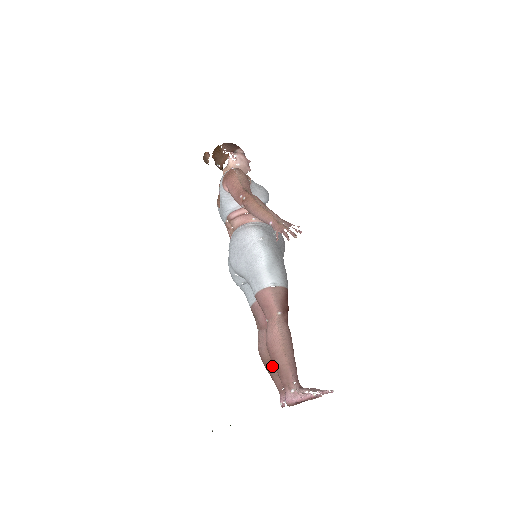
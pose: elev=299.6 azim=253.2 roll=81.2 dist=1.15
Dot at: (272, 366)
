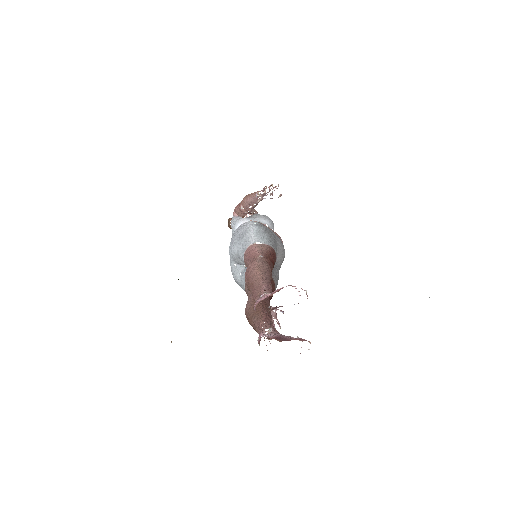
Dot at: (254, 312)
